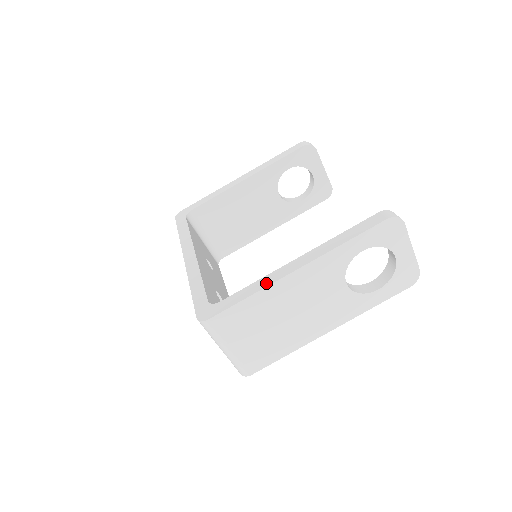
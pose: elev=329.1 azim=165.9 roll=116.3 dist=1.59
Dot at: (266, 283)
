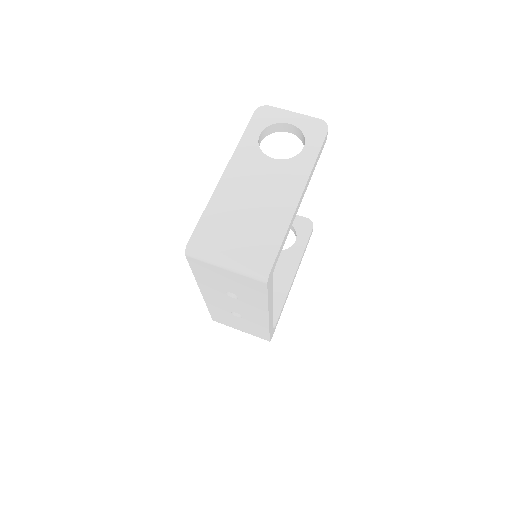
Dot at: (213, 196)
